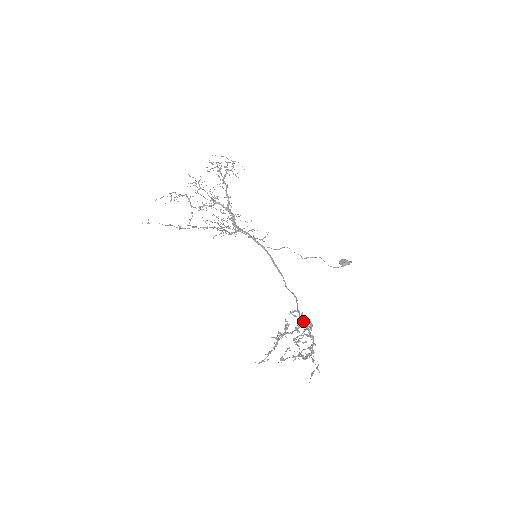
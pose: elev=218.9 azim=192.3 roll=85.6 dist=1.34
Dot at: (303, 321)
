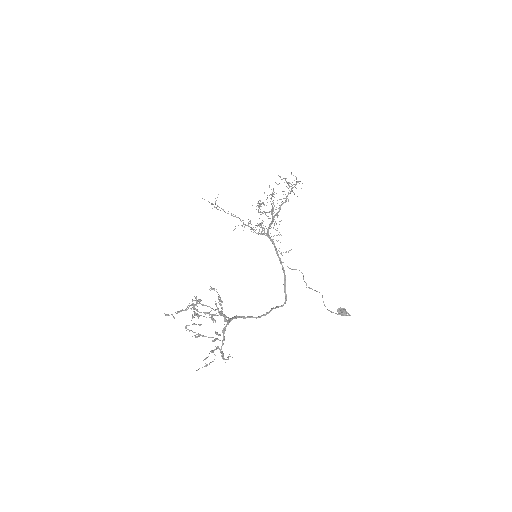
Dot at: (234, 317)
